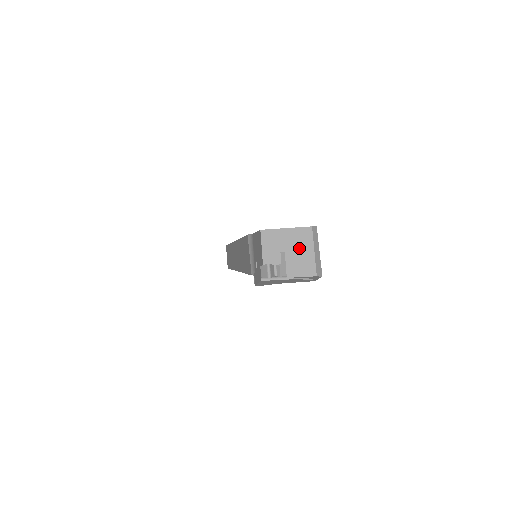
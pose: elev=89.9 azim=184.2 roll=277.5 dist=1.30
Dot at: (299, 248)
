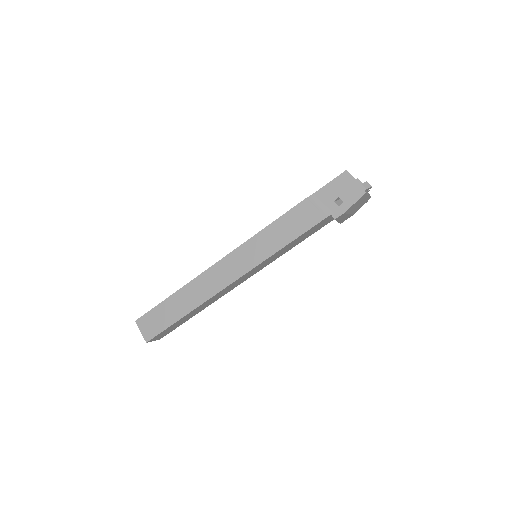
Dot at: occluded
